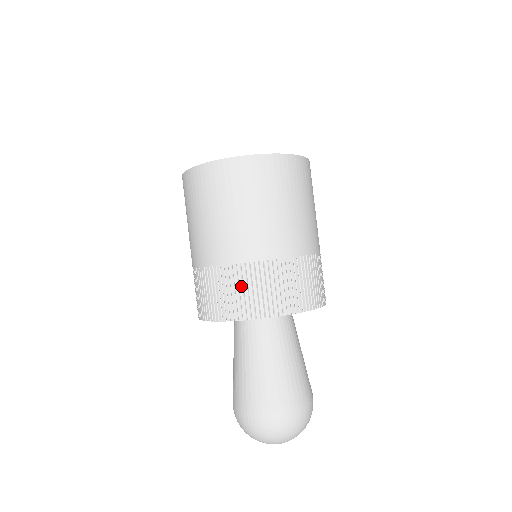
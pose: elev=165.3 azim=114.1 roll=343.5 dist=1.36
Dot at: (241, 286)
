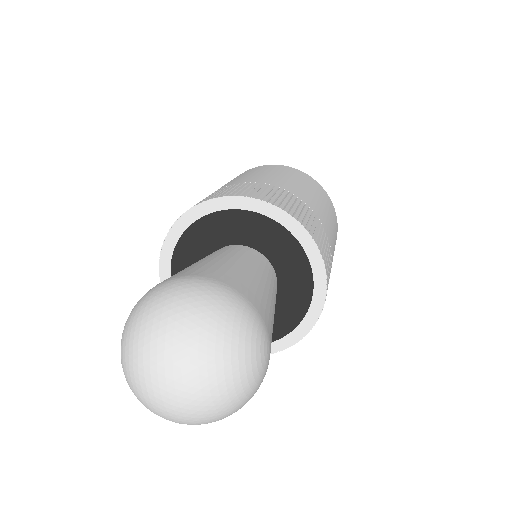
Dot at: occluded
